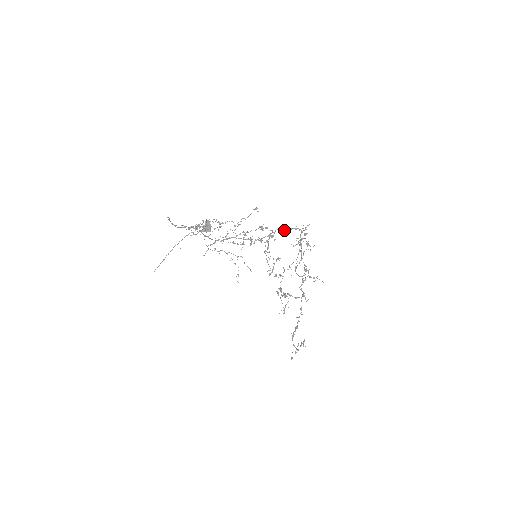
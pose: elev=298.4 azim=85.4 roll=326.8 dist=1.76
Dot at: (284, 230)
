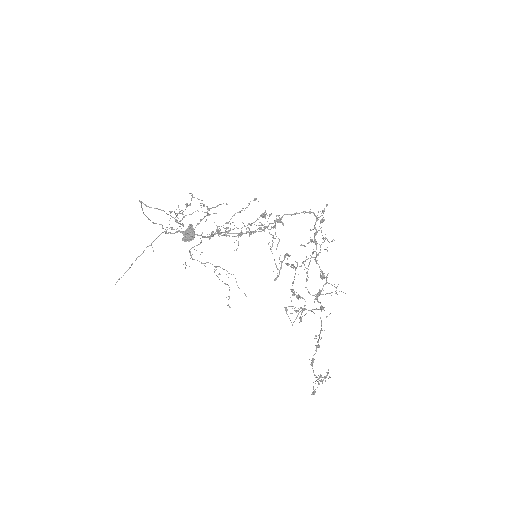
Dot at: (294, 214)
